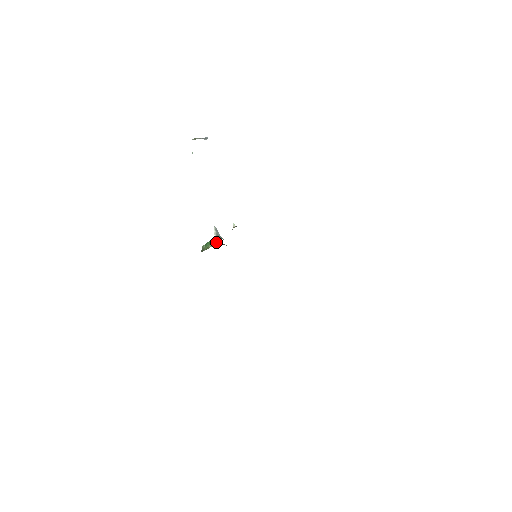
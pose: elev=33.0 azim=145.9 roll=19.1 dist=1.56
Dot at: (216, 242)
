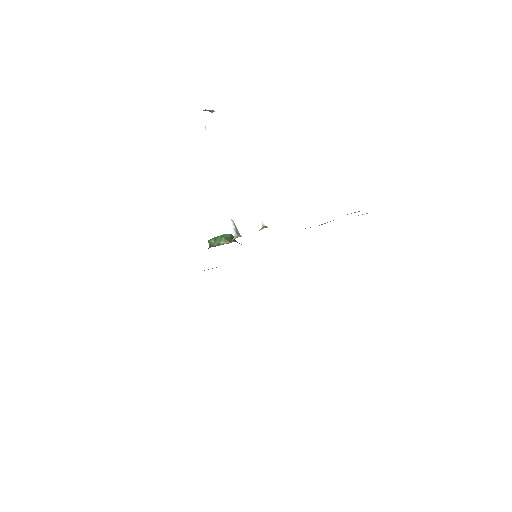
Dot at: (230, 239)
